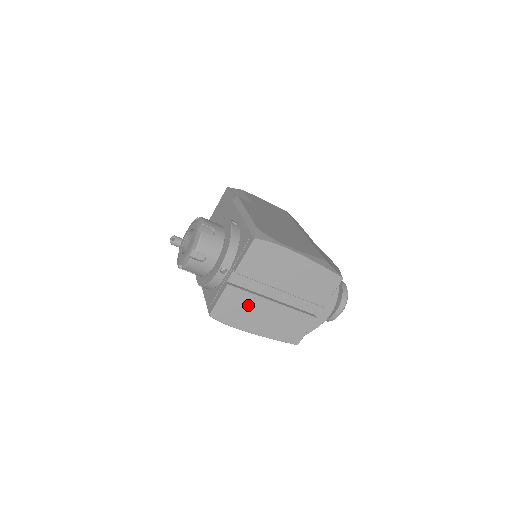
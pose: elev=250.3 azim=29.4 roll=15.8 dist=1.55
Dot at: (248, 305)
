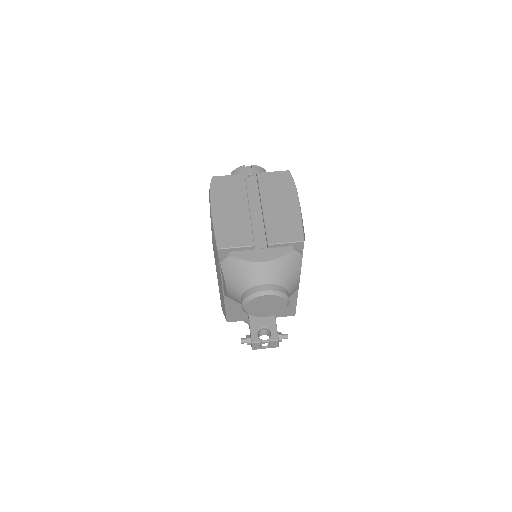
Dot at: (236, 193)
